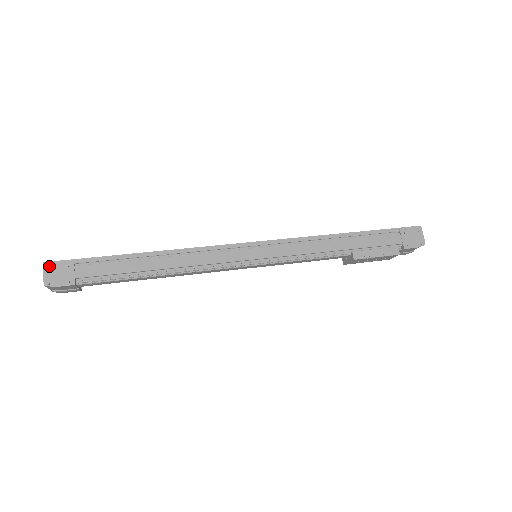
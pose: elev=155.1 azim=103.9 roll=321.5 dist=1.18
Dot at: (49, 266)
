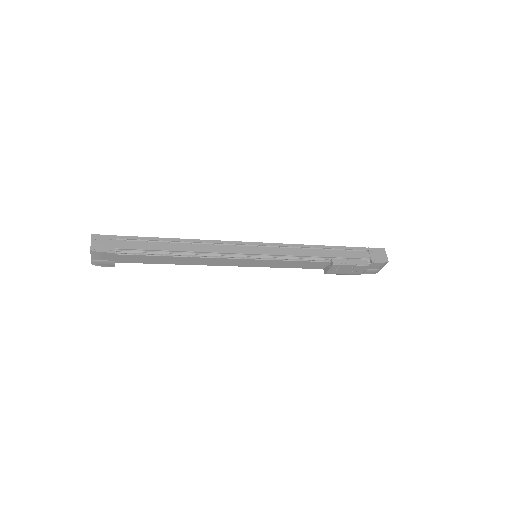
Dot at: (96, 237)
